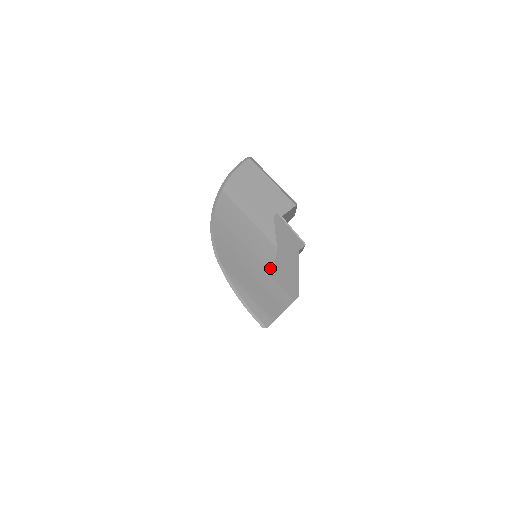
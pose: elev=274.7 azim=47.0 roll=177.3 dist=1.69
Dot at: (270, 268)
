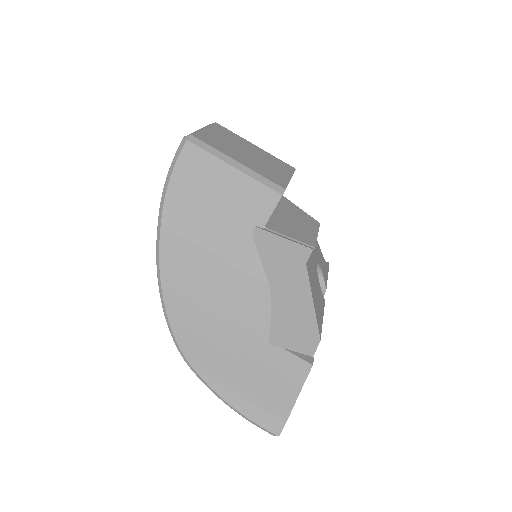
Dot at: (265, 328)
